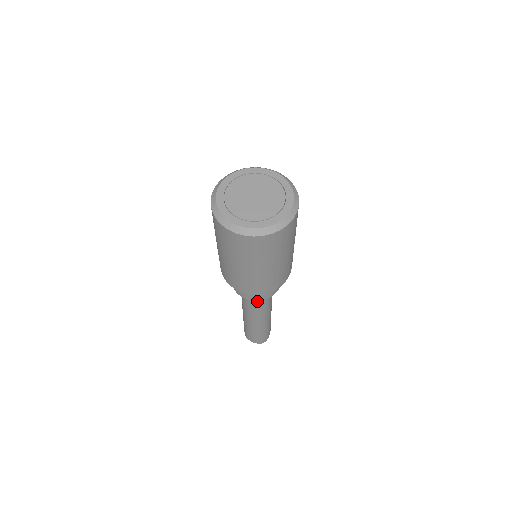
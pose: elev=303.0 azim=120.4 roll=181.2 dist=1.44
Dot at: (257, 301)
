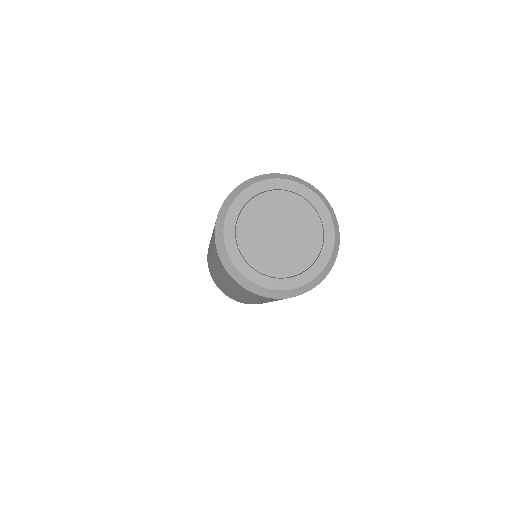
Dot at: occluded
